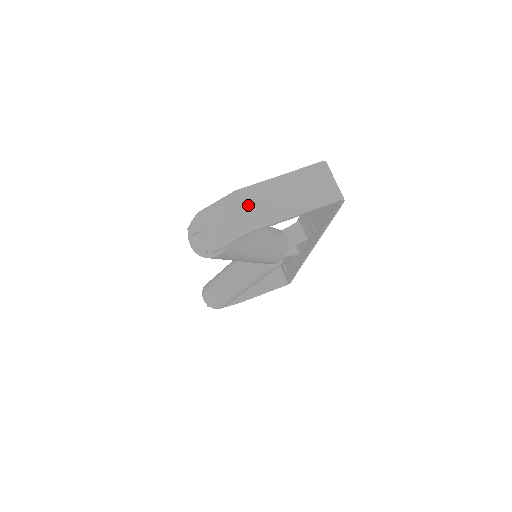
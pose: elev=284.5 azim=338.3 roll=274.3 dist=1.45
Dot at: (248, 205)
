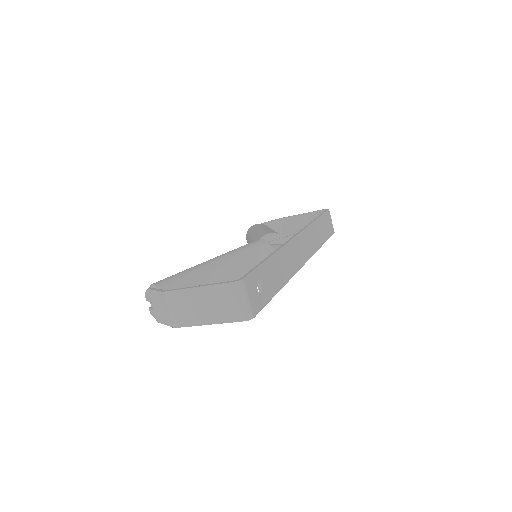
Dot at: (172, 306)
